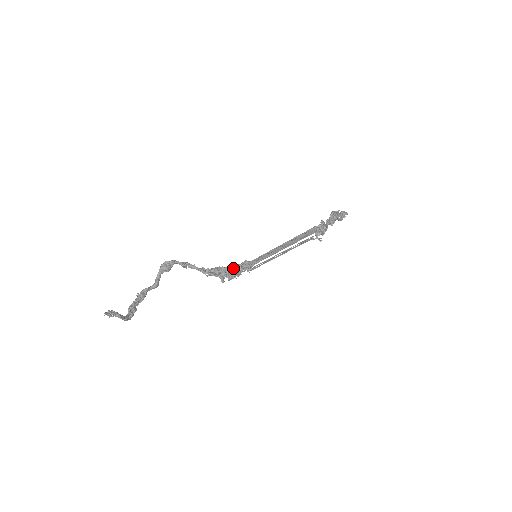
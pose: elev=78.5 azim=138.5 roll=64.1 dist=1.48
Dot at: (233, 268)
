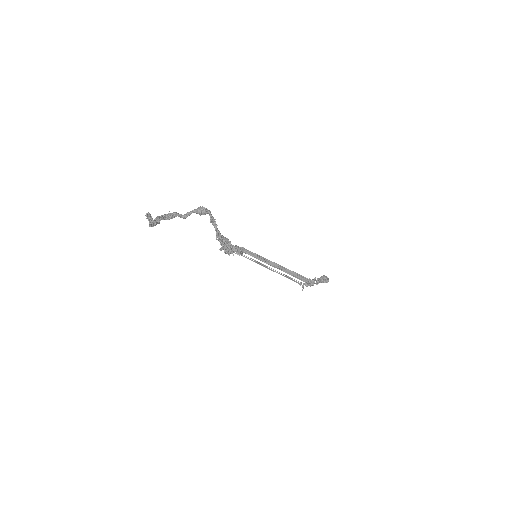
Dot at: (234, 247)
